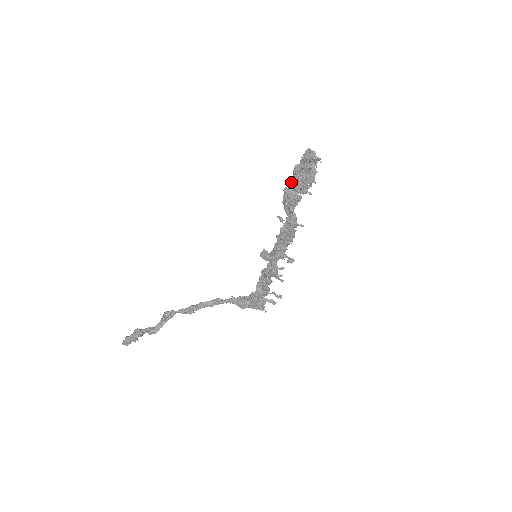
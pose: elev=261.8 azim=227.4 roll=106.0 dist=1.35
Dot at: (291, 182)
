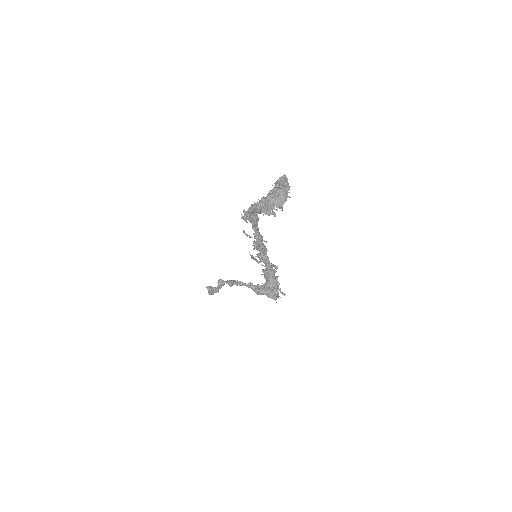
Dot at: occluded
